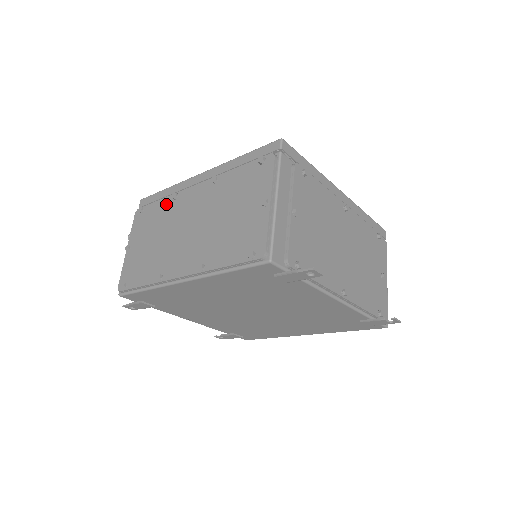
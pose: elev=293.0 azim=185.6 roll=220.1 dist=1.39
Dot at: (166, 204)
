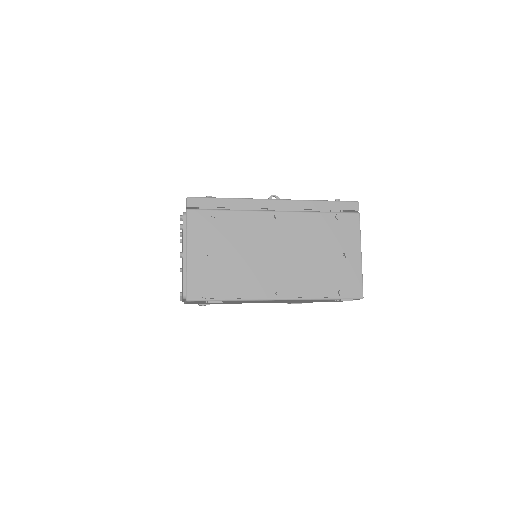
Dot at: occluded
